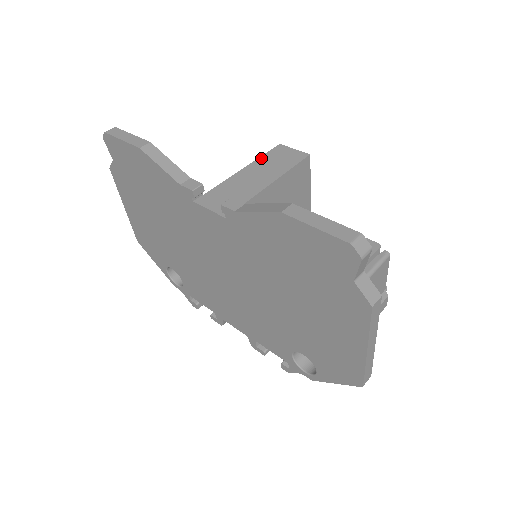
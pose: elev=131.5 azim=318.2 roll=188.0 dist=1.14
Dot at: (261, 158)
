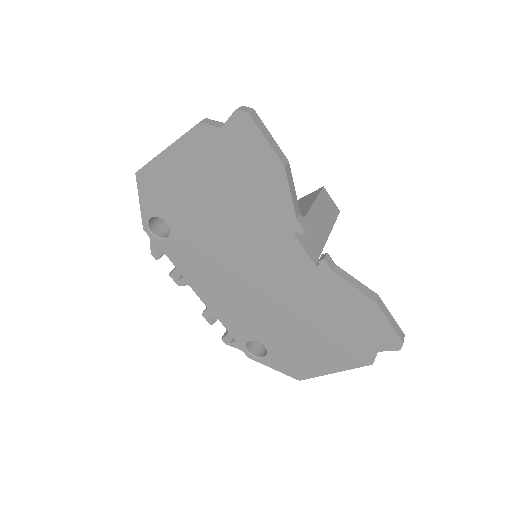
Dot at: (318, 199)
